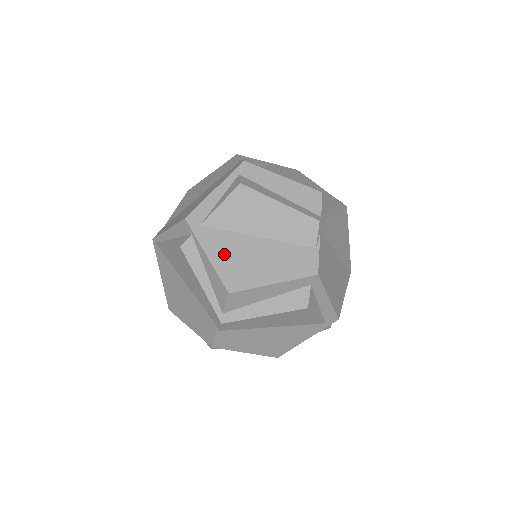
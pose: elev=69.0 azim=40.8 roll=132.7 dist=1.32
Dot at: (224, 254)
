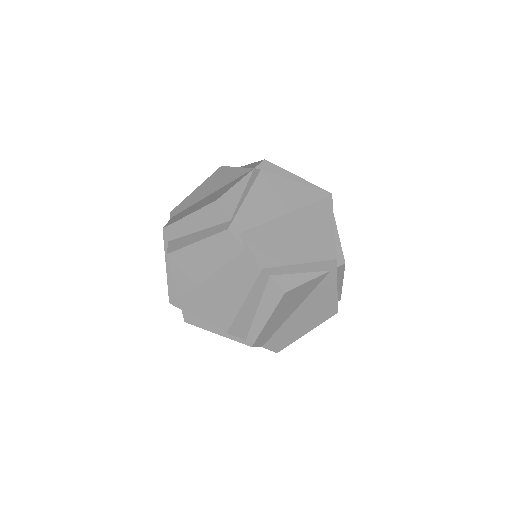
Dot at: (204, 308)
